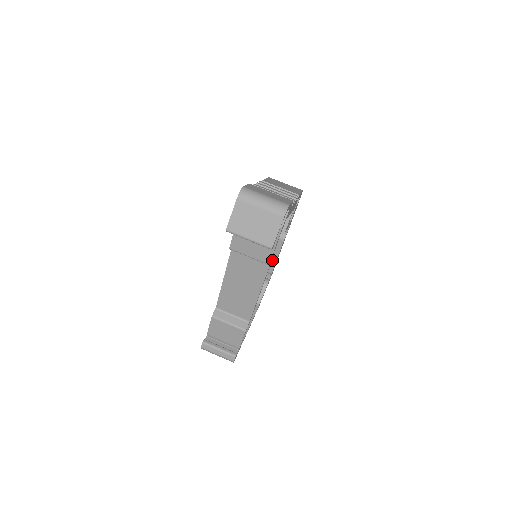
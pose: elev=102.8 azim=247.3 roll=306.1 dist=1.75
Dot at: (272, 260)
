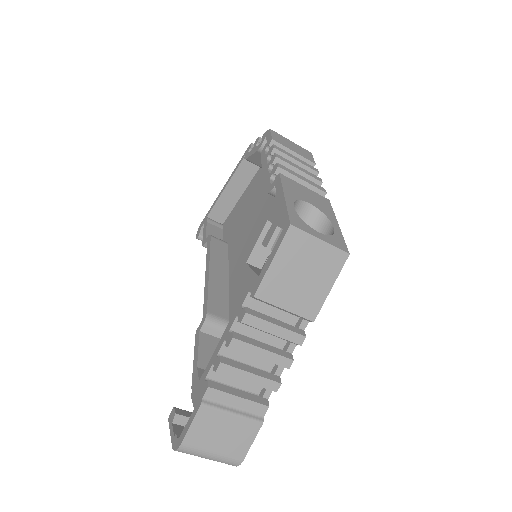
Dot at: occluded
